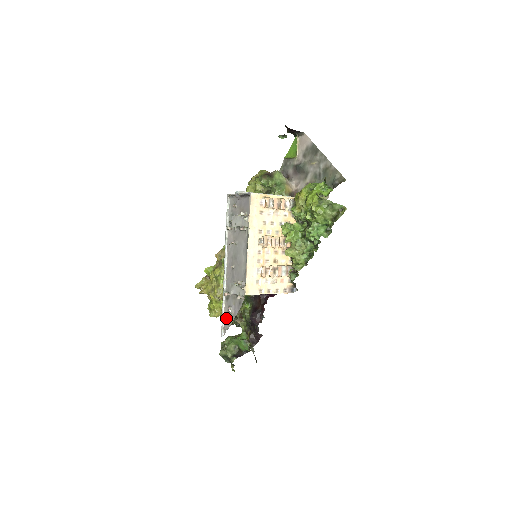
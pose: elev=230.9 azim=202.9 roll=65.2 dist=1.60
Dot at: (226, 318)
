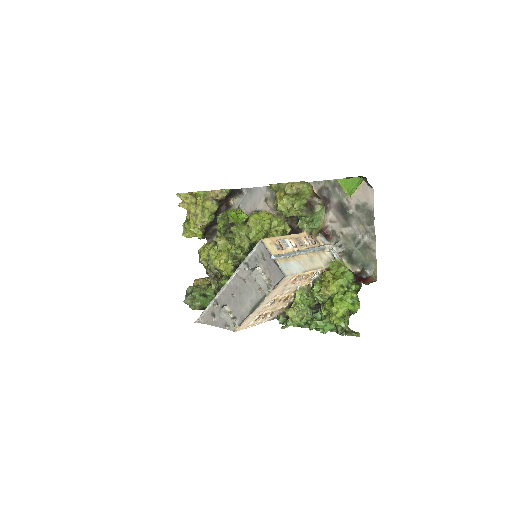
Dot at: (206, 316)
